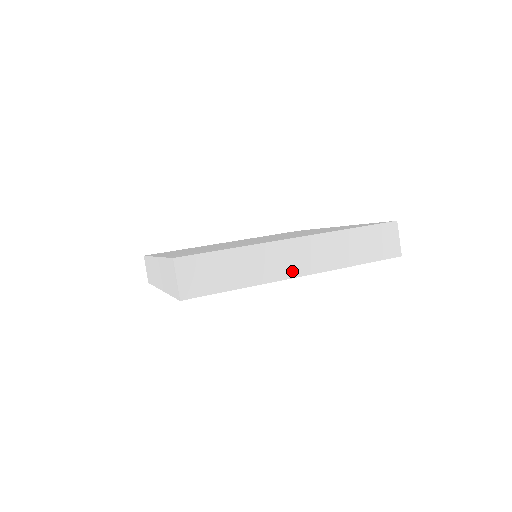
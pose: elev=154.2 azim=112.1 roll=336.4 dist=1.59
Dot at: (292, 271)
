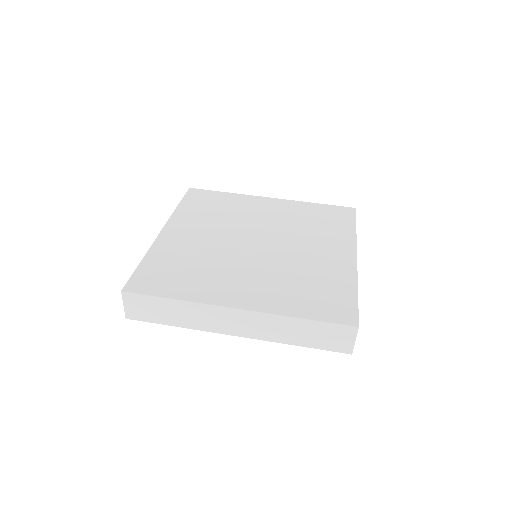
Dot at: (227, 330)
